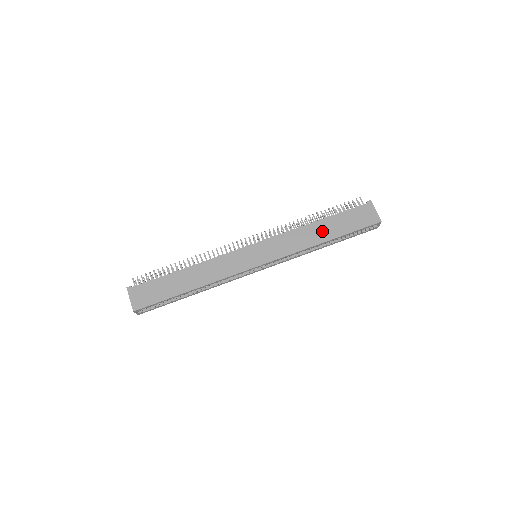
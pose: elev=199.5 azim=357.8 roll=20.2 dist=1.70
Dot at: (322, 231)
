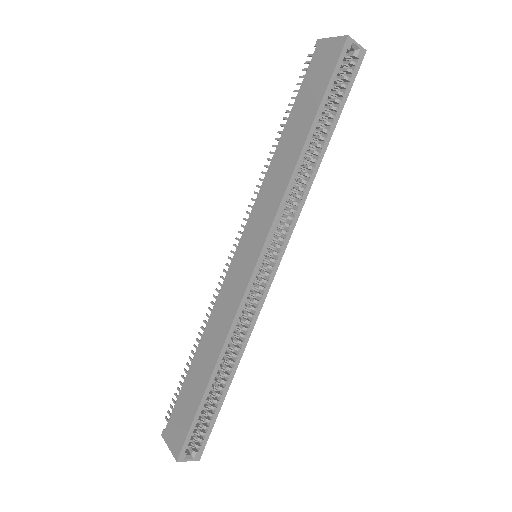
Dot at: (292, 139)
